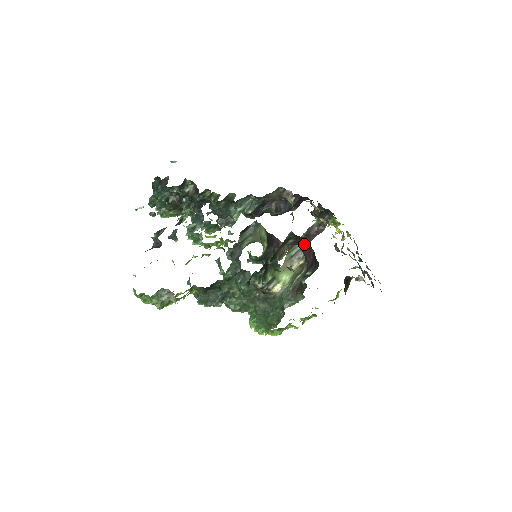
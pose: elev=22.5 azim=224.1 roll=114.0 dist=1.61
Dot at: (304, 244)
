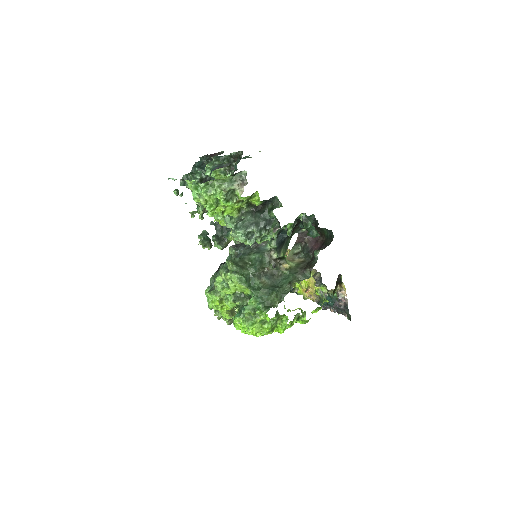
Dot at: occluded
